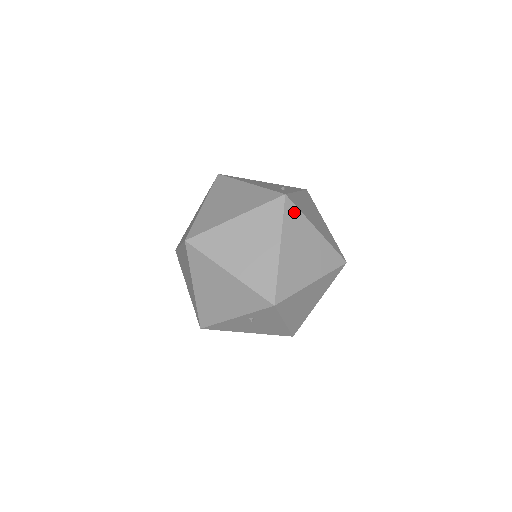
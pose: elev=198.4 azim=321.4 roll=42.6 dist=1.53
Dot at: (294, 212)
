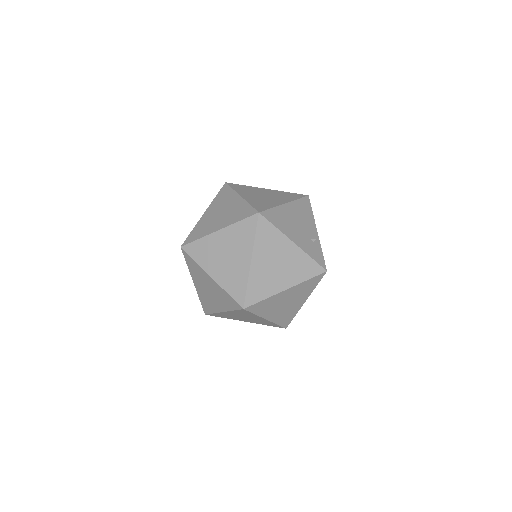
Dot at: occluded
